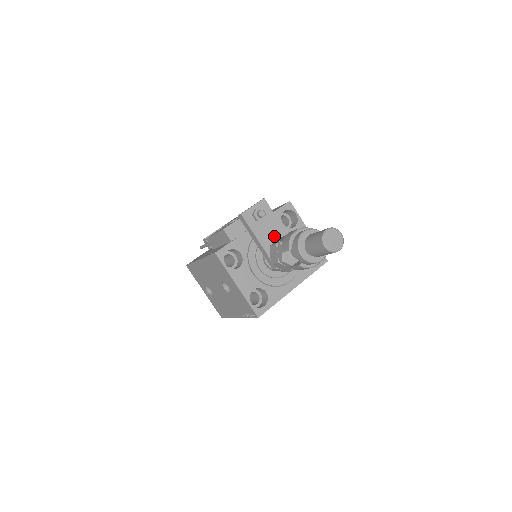
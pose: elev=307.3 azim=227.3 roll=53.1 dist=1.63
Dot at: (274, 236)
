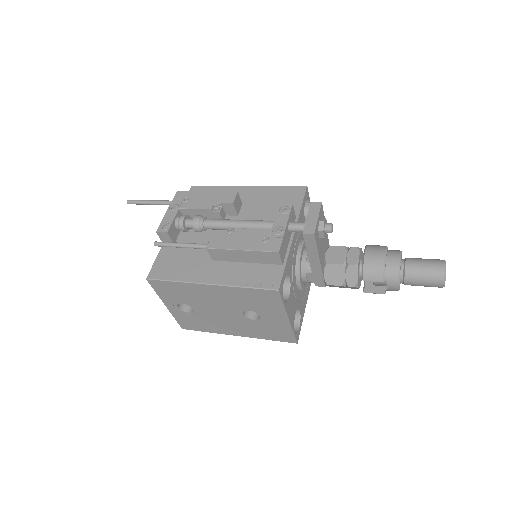
Dot at: (325, 248)
